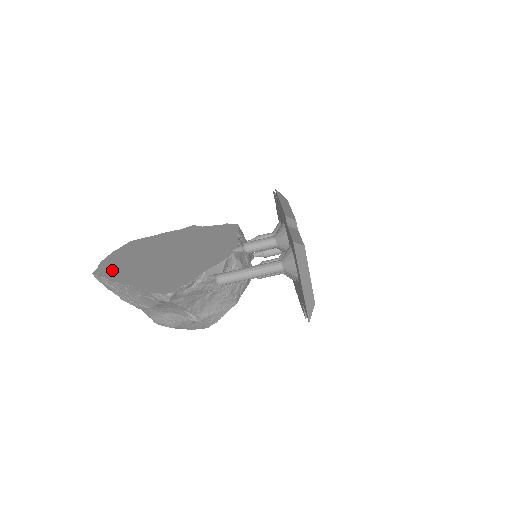
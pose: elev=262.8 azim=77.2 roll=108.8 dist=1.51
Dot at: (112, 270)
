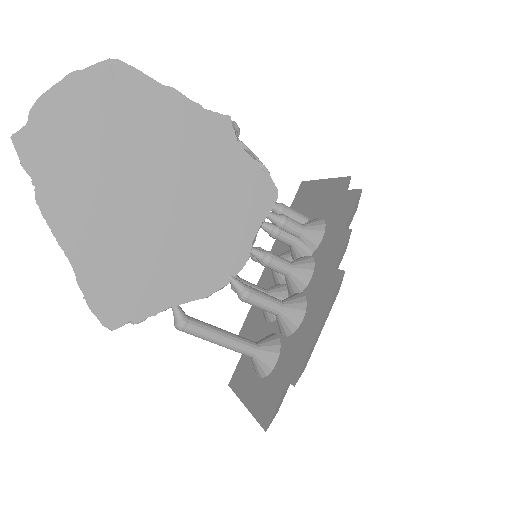
Dot at: (49, 164)
